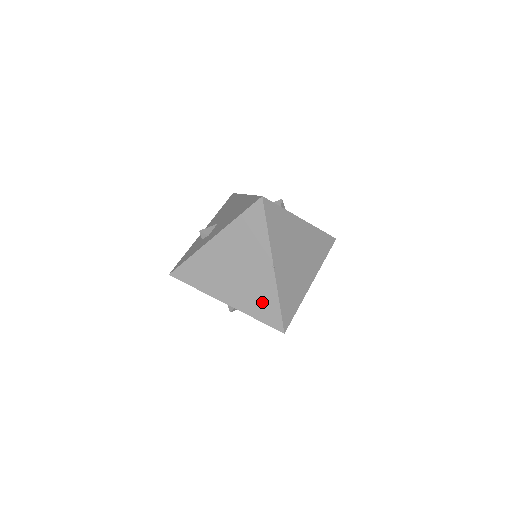
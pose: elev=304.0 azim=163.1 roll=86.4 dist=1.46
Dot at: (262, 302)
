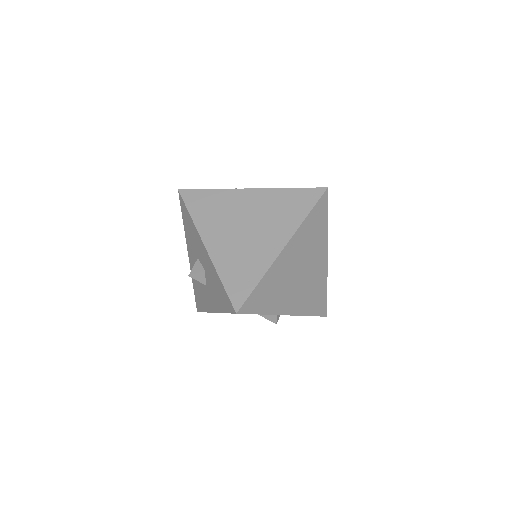
Dot at: (243, 269)
